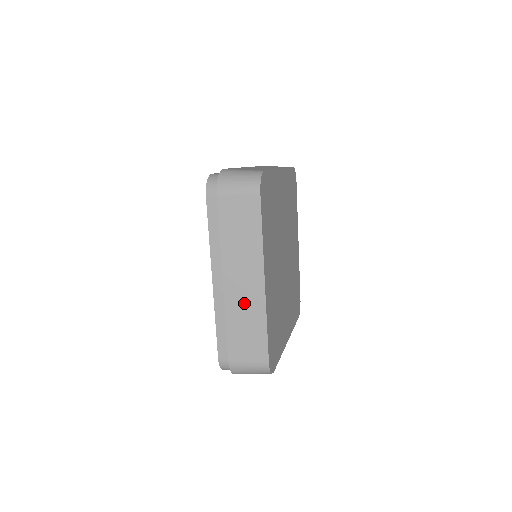
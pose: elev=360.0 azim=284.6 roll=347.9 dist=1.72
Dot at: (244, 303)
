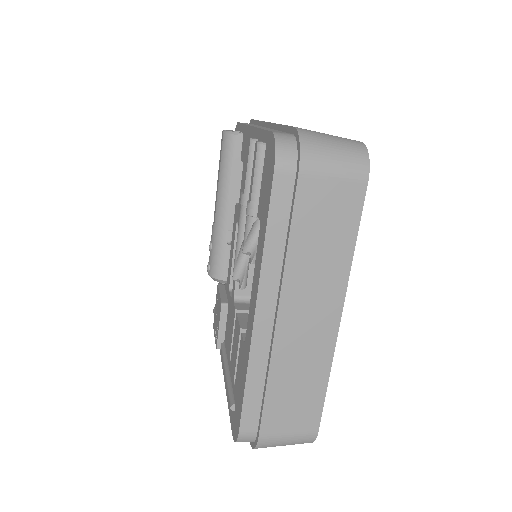
Dot at: (302, 350)
